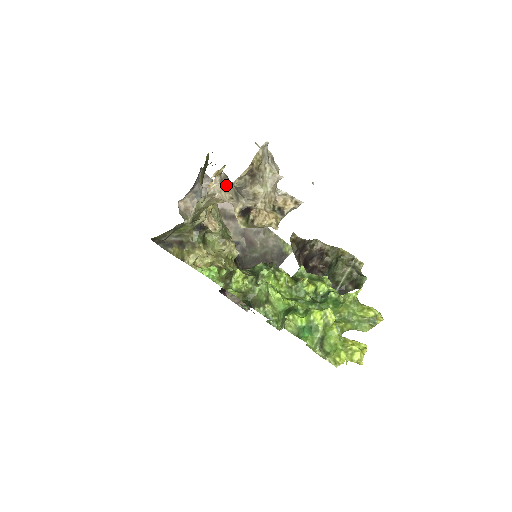
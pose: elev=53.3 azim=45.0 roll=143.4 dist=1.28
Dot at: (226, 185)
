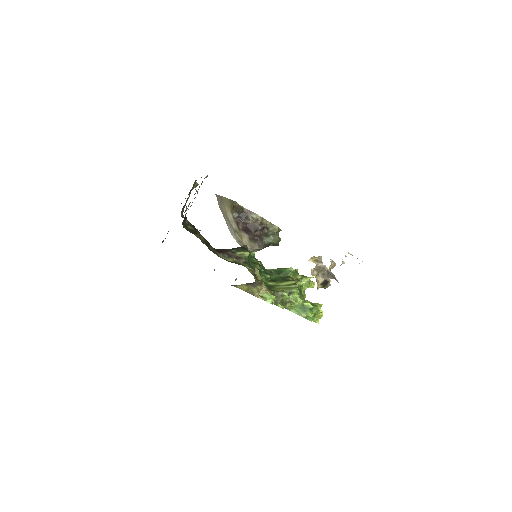
Dot at: (322, 271)
